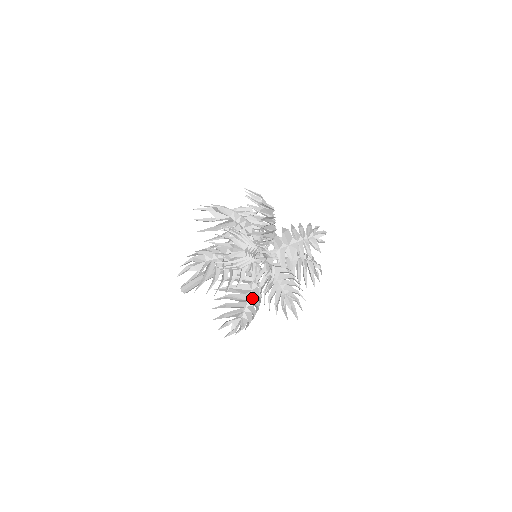
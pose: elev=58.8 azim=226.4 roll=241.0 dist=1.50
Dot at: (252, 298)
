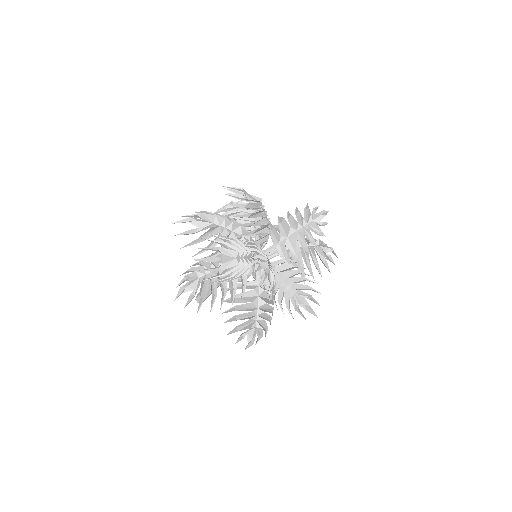
Dot at: (261, 304)
